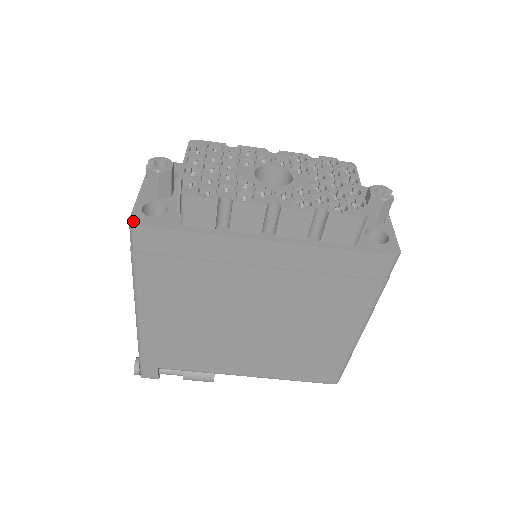
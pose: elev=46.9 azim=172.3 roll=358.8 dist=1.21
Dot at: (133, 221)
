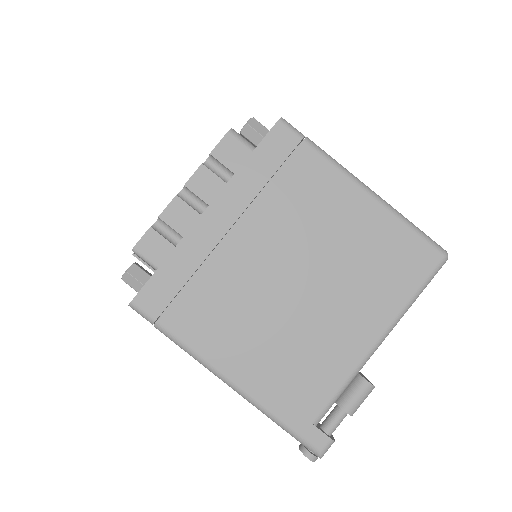
Dot at: (130, 303)
